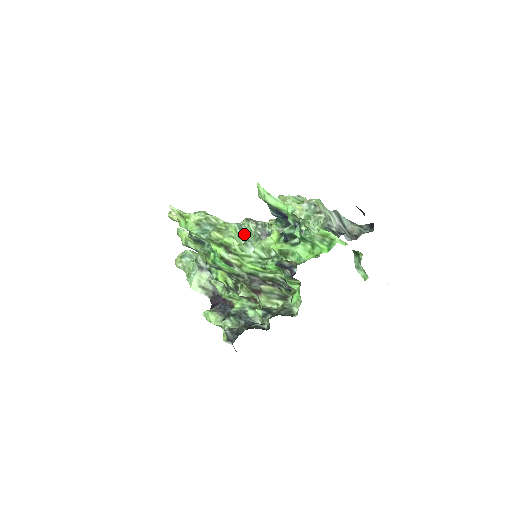
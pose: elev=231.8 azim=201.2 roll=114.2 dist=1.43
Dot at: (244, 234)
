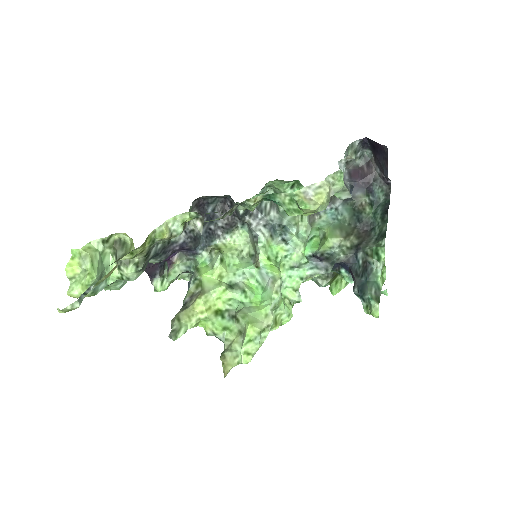
Dot at: occluded
